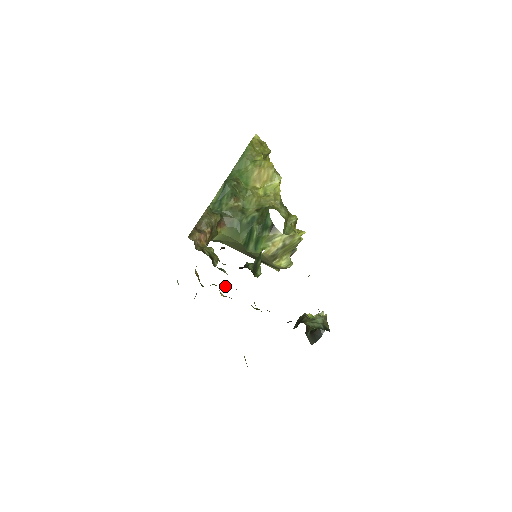
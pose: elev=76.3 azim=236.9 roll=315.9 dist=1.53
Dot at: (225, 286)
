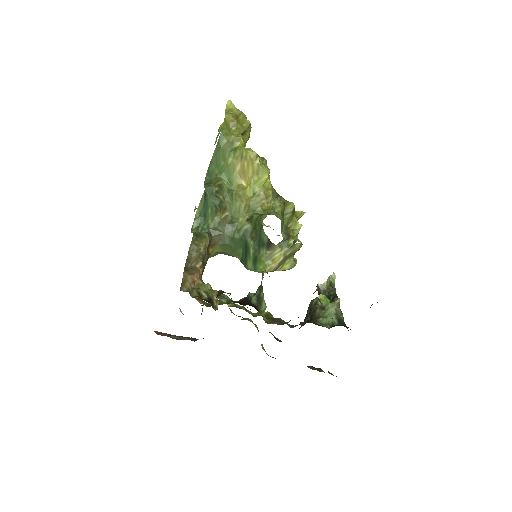
Dot at: (230, 299)
